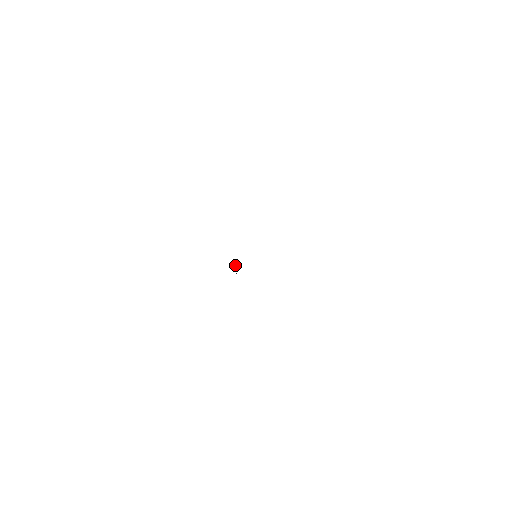
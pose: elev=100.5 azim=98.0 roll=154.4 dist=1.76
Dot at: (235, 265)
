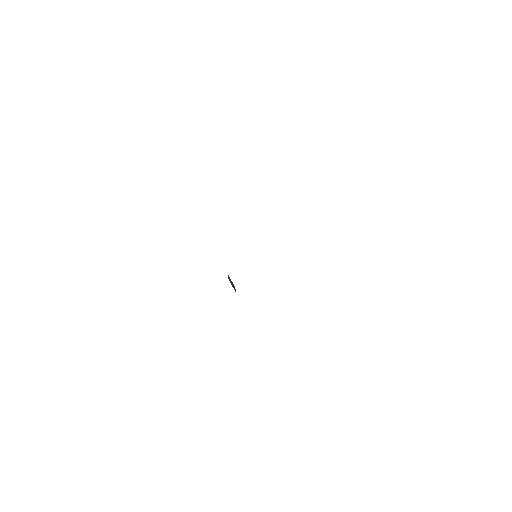
Dot at: (231, 282)
